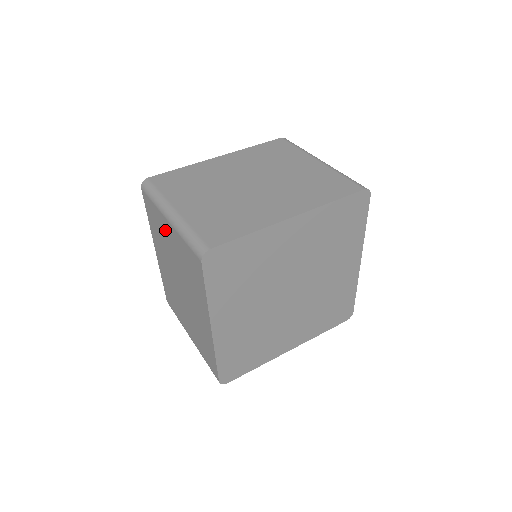
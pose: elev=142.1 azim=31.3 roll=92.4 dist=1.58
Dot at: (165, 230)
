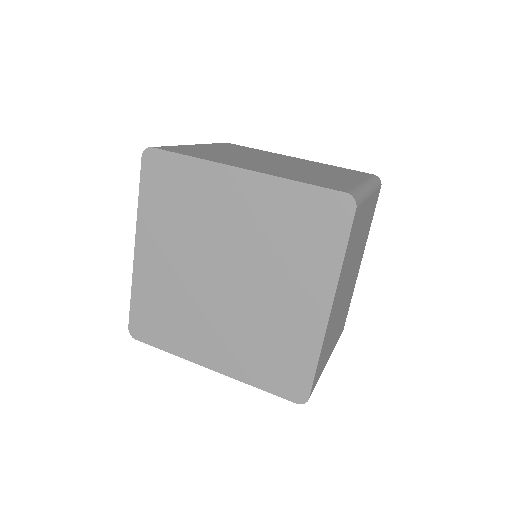
Dot at: occluded
